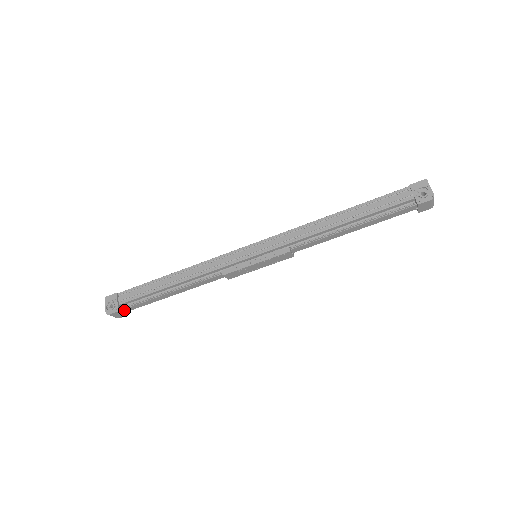
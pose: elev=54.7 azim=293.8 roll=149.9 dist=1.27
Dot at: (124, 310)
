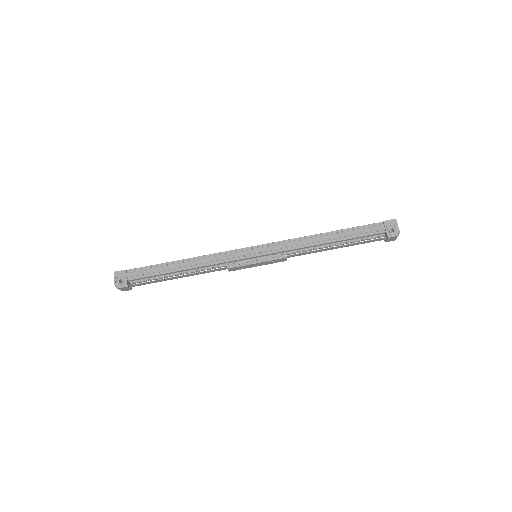
Dot at: (131, 285)
